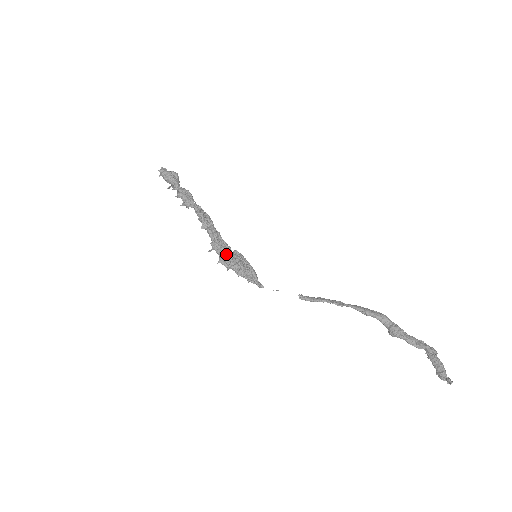
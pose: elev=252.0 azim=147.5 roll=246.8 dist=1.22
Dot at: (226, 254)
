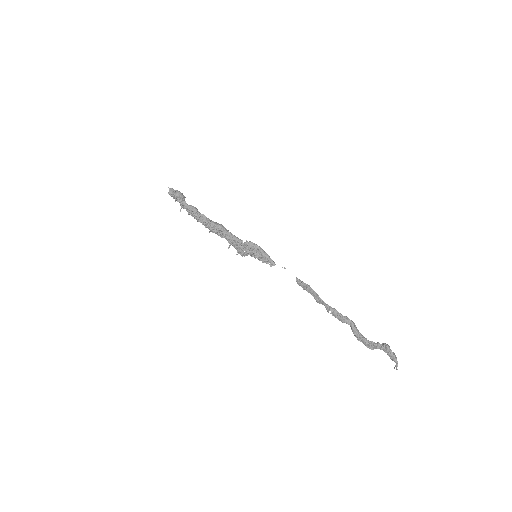
Dot at: (239, 250)
